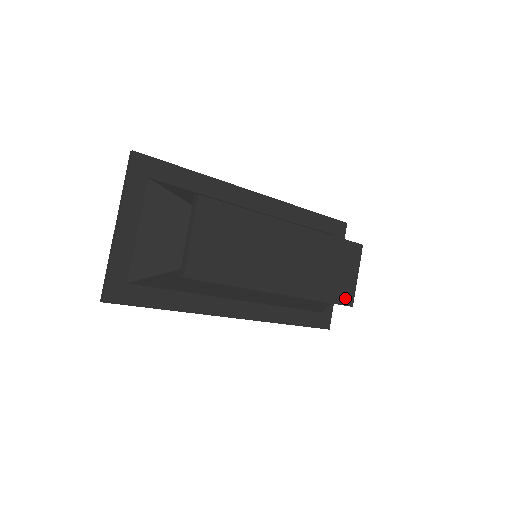
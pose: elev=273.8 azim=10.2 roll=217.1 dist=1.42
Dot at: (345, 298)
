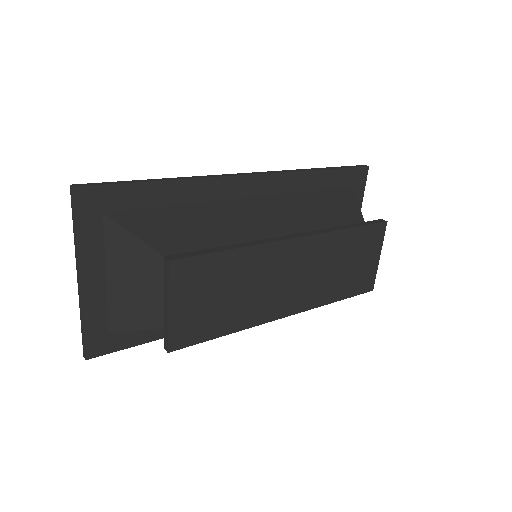
Dot at: (364, 286)
